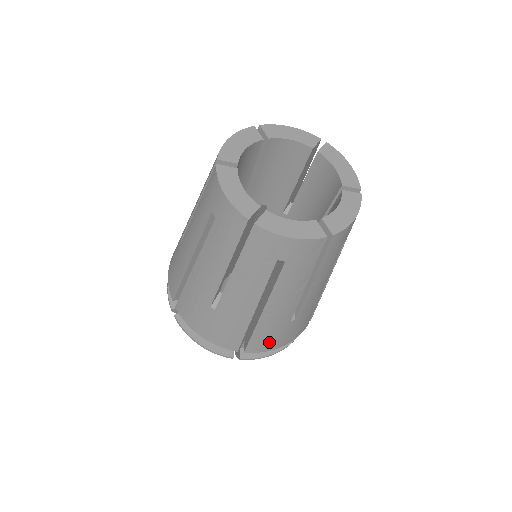
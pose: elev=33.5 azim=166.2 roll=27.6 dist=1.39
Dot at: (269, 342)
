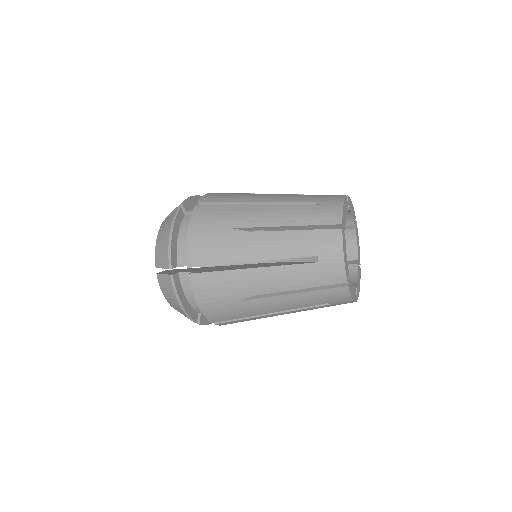
Dot at: occluded
